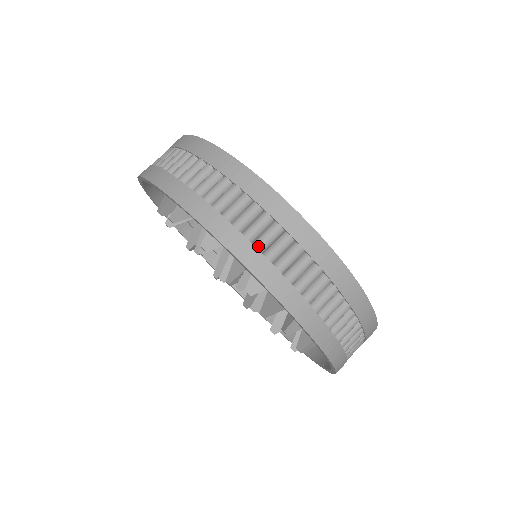
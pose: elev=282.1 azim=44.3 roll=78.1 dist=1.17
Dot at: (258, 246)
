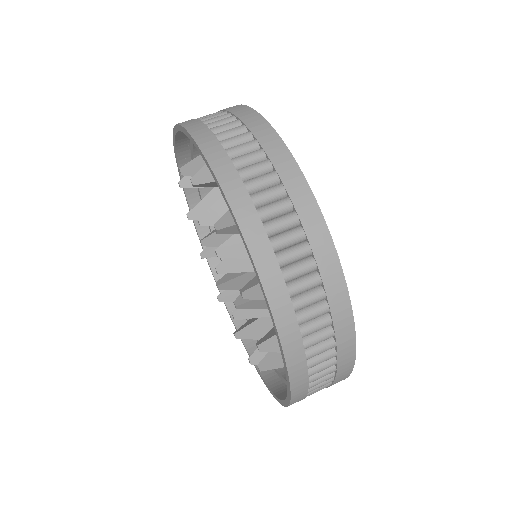
Dot at: (306, 346)
